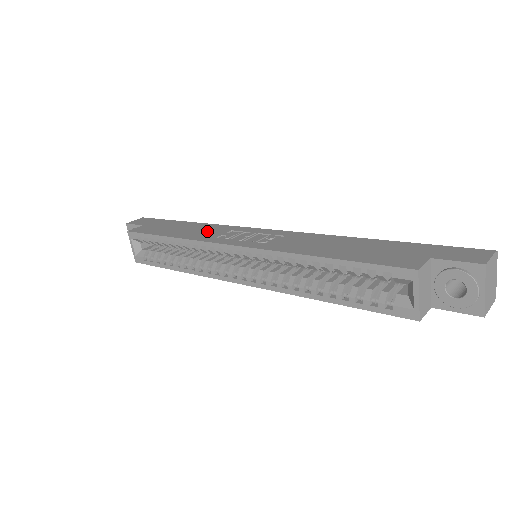
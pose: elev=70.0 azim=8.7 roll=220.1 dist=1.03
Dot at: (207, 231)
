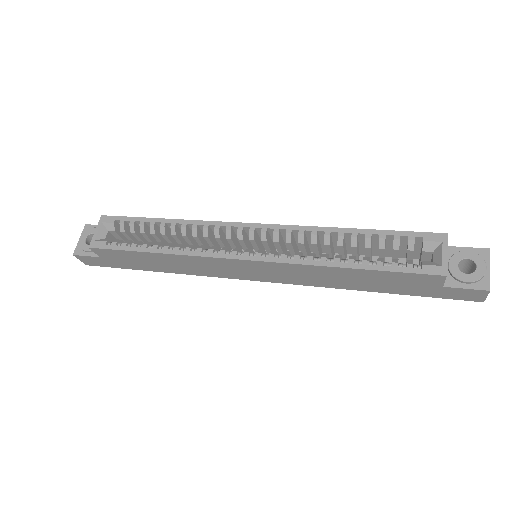
Dot at: occluded
